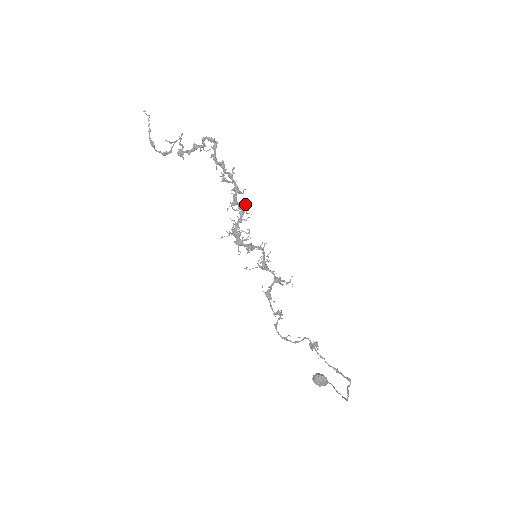
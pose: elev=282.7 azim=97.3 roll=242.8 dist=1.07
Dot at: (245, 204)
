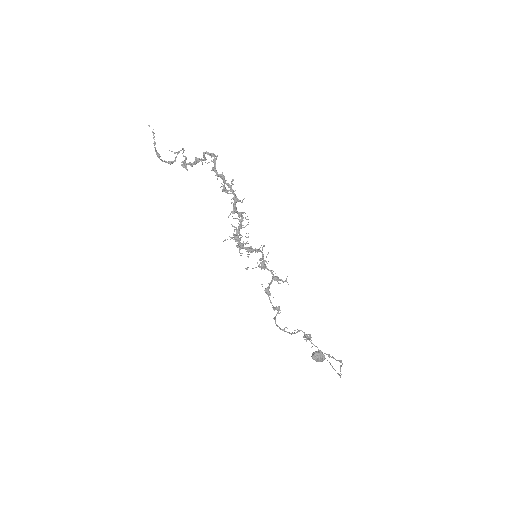
Dot at: occluded
